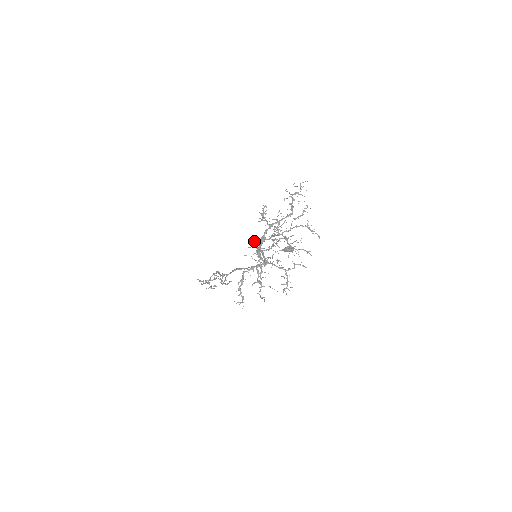
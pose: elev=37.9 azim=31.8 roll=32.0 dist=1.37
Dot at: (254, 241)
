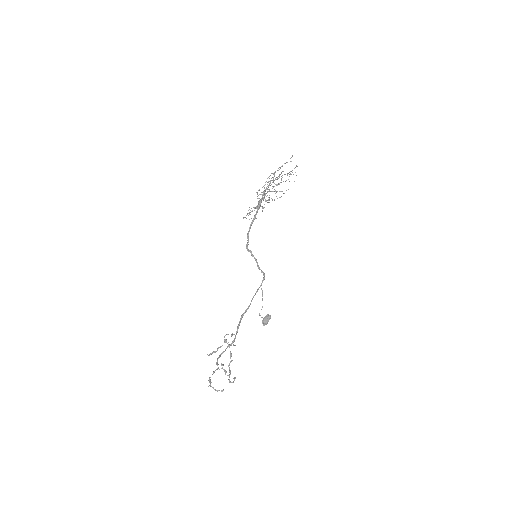
Dot at: occluded
